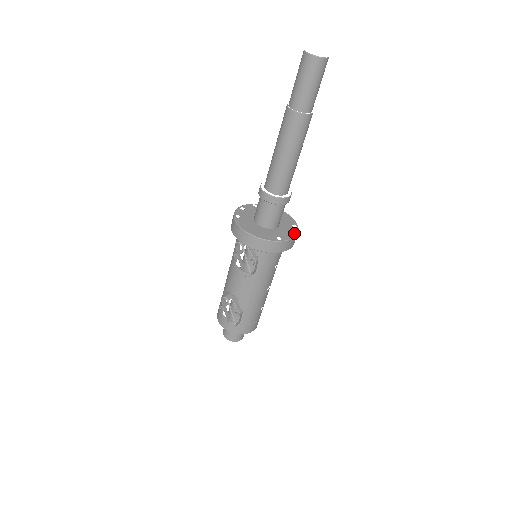
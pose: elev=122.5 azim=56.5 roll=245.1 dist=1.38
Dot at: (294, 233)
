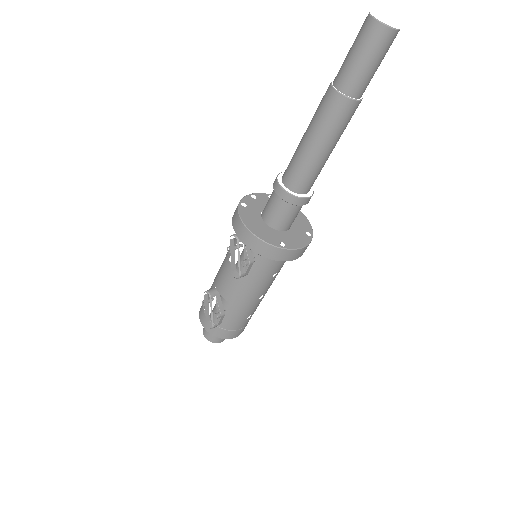
Dot at: (304, 243)
